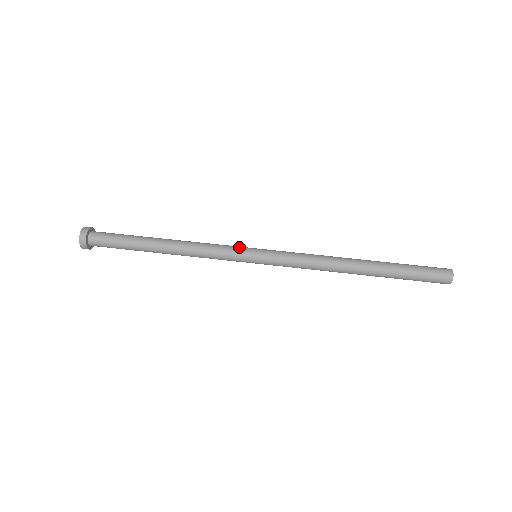
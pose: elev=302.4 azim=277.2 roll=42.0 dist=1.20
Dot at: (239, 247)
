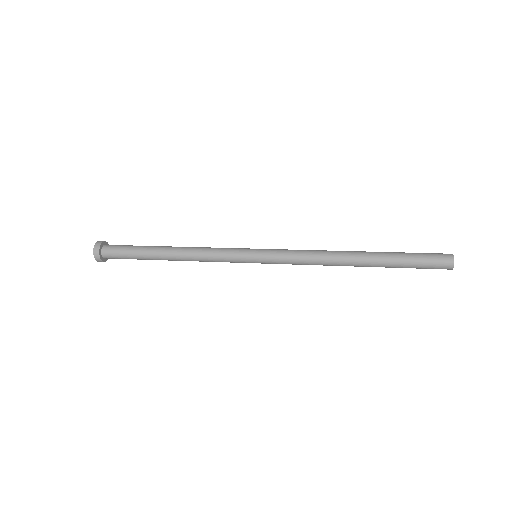
Dot at: (240, 248)
